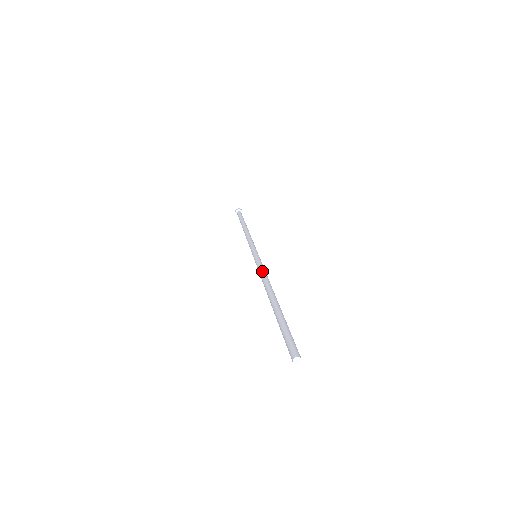
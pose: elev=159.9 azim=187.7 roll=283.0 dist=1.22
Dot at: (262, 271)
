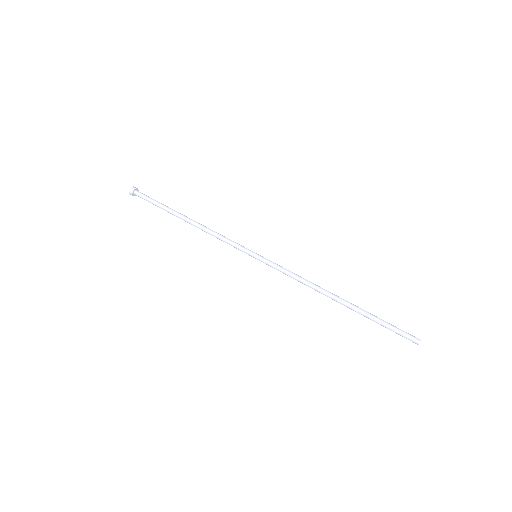
Dot at: (296, 274)
